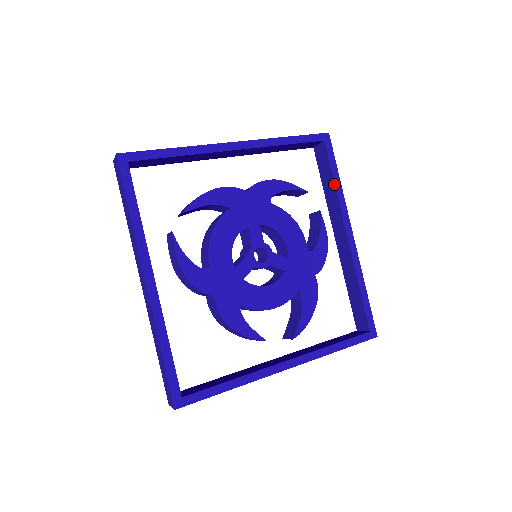
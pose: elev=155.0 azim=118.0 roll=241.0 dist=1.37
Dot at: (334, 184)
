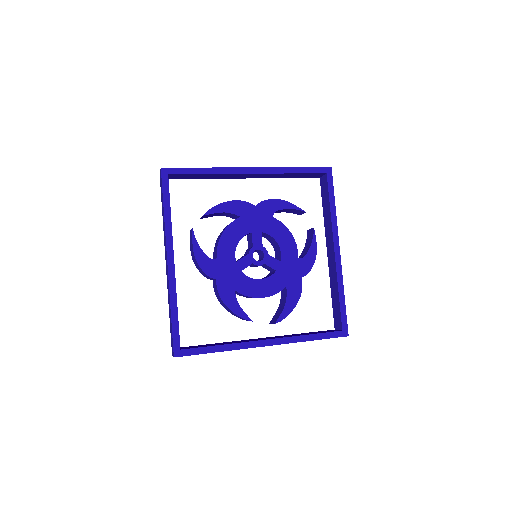
Dot at: (330, 208)
